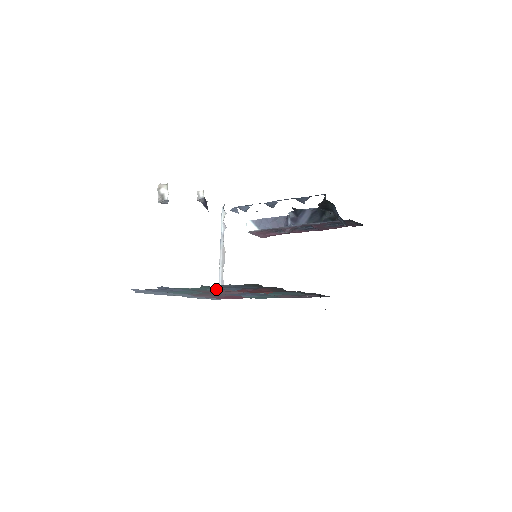
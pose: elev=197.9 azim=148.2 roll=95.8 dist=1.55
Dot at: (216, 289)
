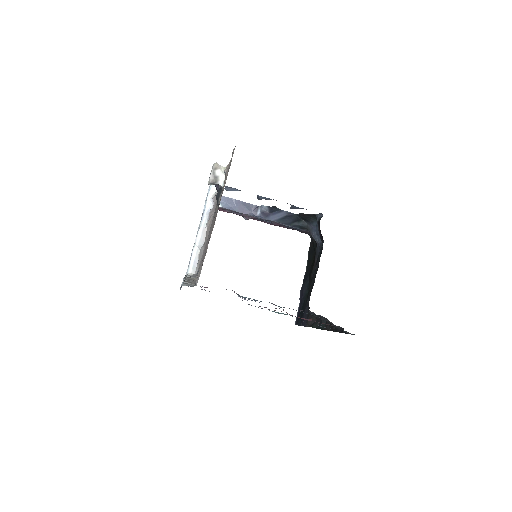
Dot at: occluded
